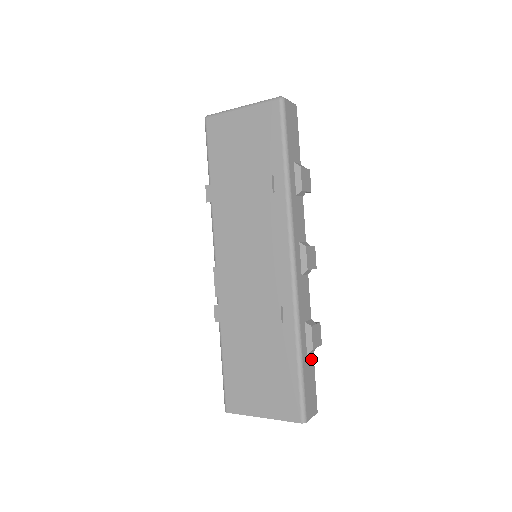
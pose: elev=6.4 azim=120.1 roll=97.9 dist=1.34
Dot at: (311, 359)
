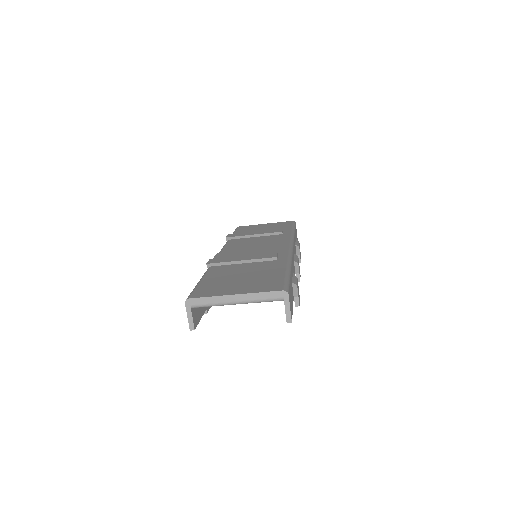
Dot at: (292, 294)
